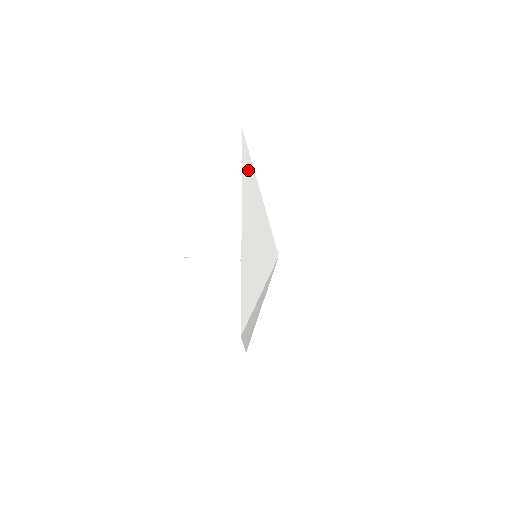
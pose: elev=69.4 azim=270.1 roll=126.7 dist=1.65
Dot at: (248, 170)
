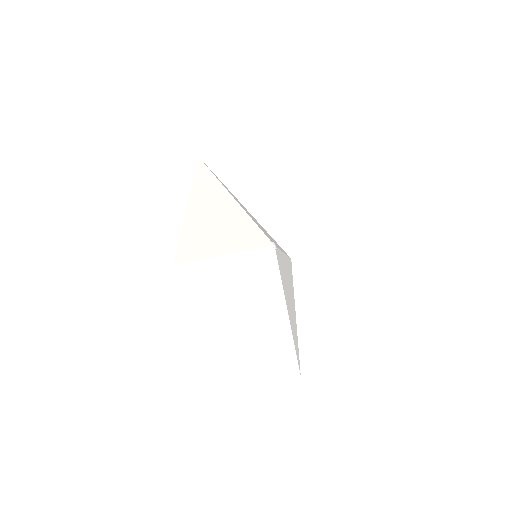
Dot at: (207, 276)
